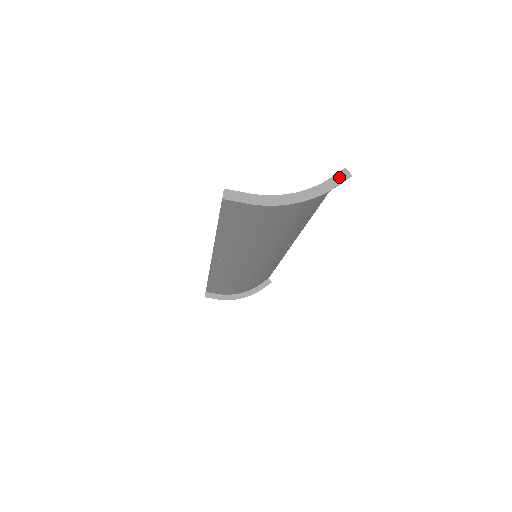
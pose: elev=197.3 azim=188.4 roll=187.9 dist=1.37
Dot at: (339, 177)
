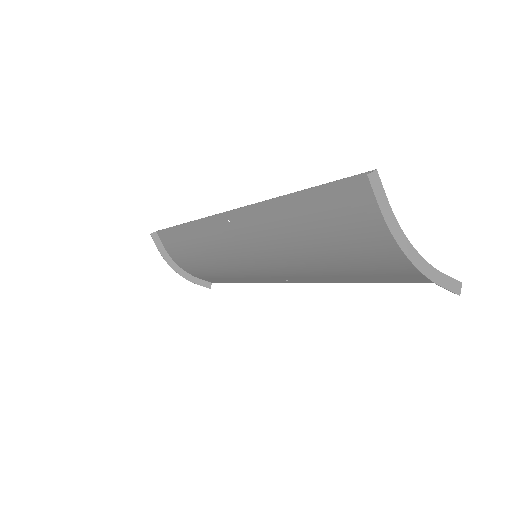
Dot at: (452, 283)
